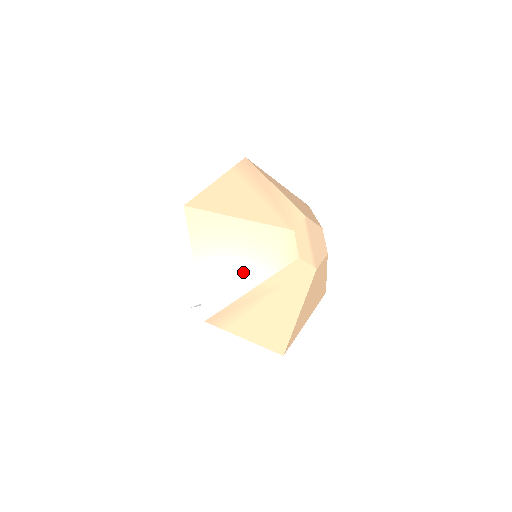
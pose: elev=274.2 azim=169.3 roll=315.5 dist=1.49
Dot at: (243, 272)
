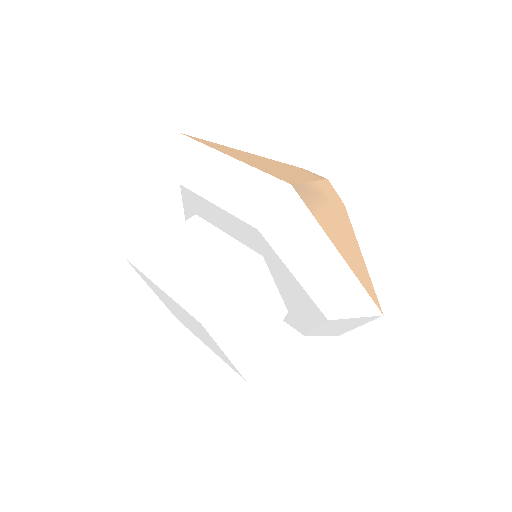
Dot at: (289, 172)
